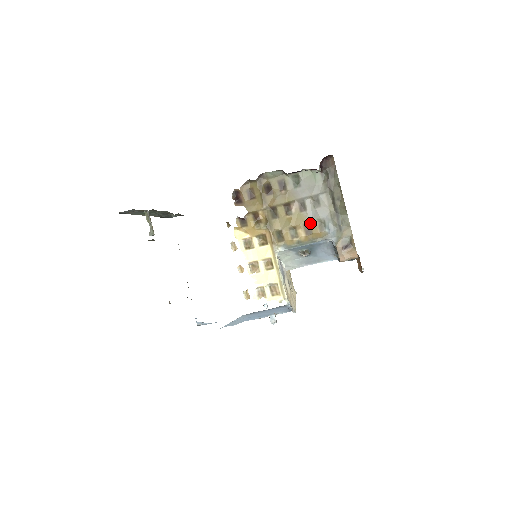
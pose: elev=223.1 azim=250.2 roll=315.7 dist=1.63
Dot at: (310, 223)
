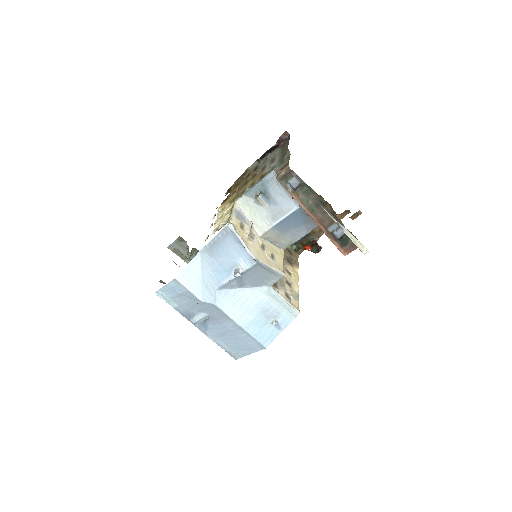
Dot at: occluded
